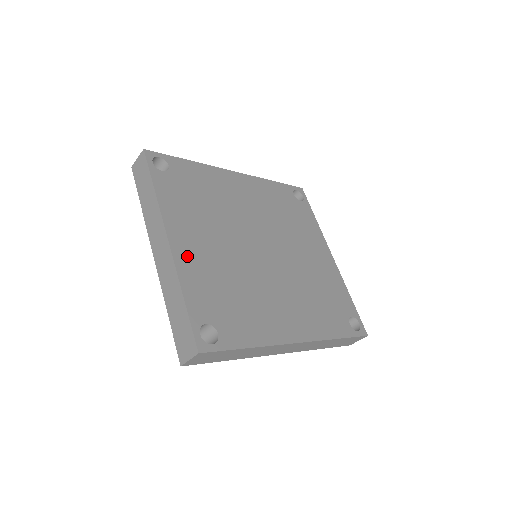
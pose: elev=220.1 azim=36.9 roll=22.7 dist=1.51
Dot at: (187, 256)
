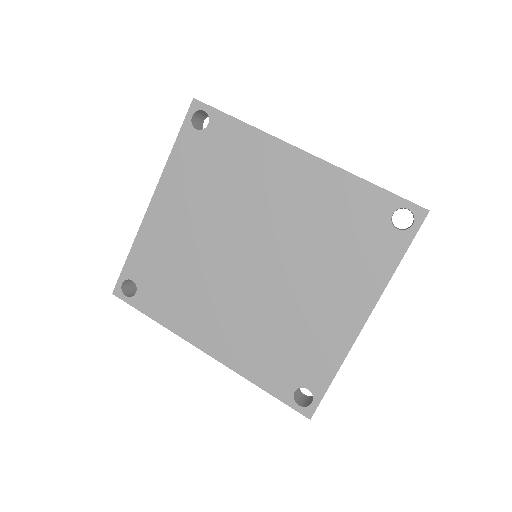
Dot at: (157, 223)
